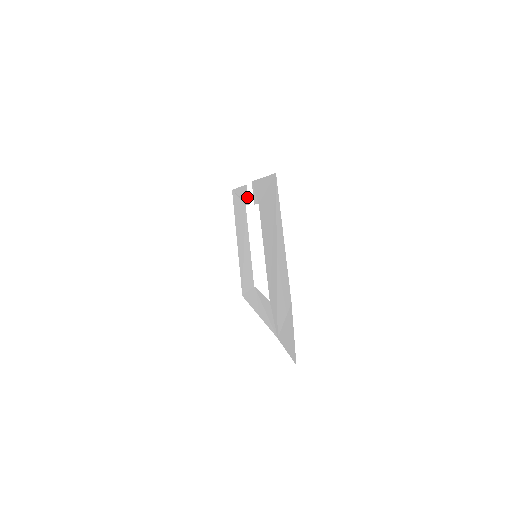
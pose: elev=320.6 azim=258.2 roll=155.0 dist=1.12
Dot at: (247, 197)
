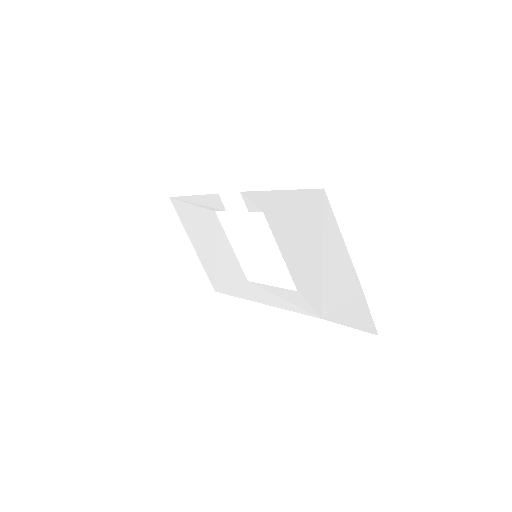
Dot at: (222, 205)
